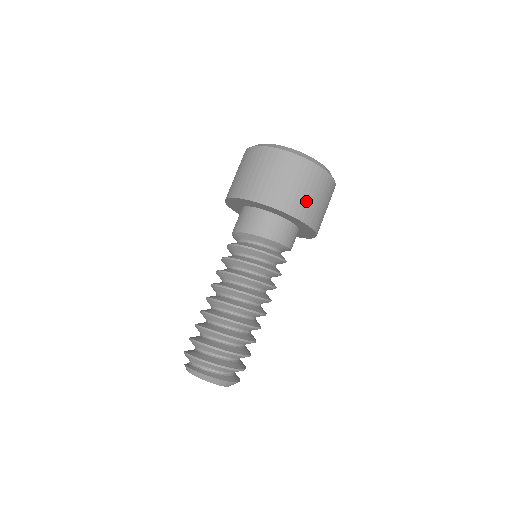
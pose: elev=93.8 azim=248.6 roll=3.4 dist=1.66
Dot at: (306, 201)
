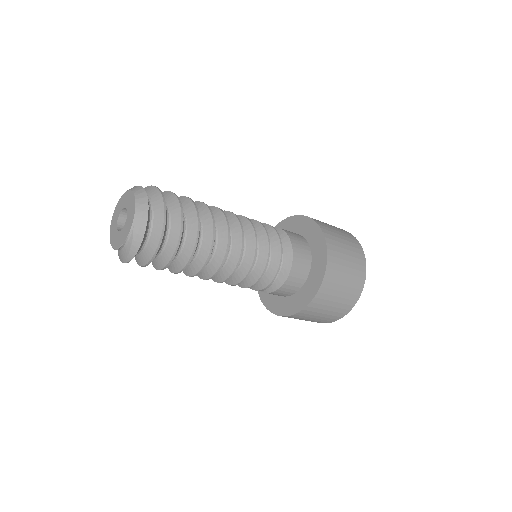
Dot at: (340, 248)
